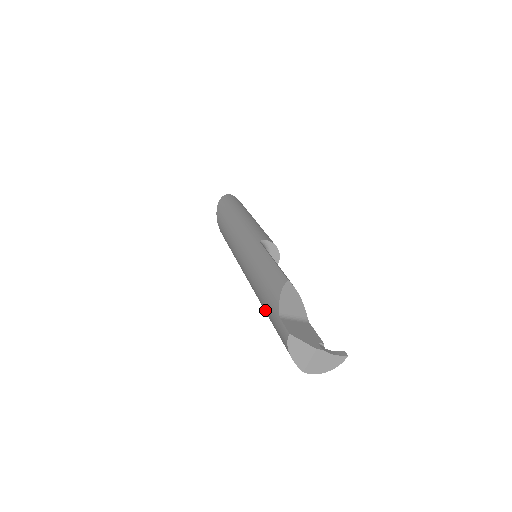
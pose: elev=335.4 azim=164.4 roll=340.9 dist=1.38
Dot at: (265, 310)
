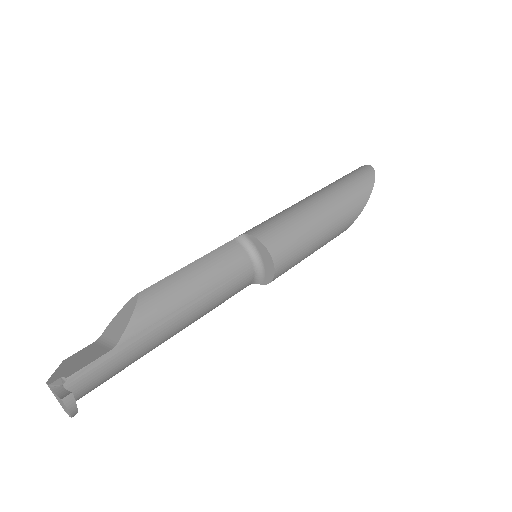
Dot at: occluded
